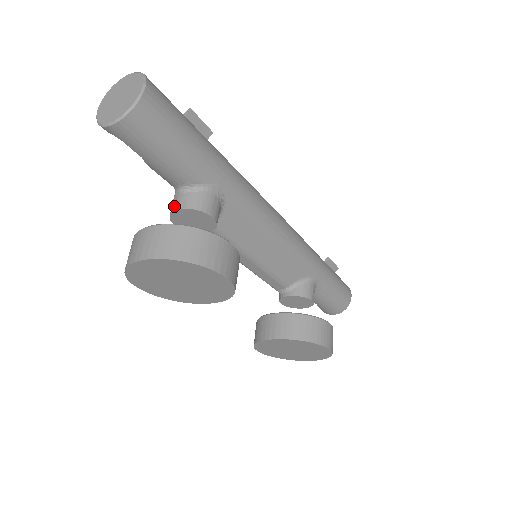
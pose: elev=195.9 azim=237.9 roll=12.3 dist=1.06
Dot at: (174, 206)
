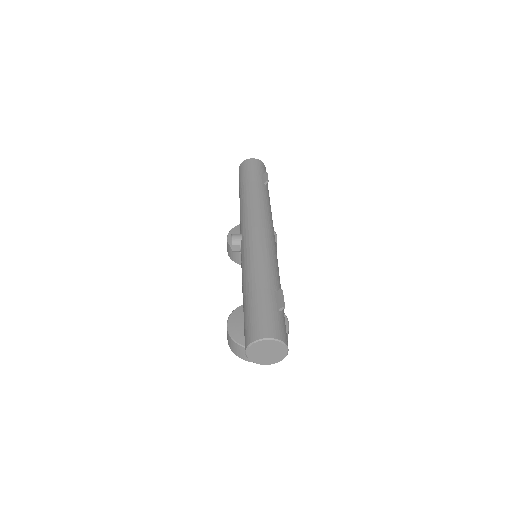
Dot at: occluded
